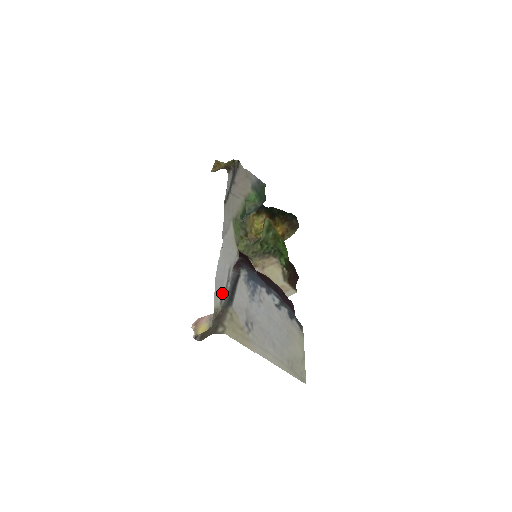
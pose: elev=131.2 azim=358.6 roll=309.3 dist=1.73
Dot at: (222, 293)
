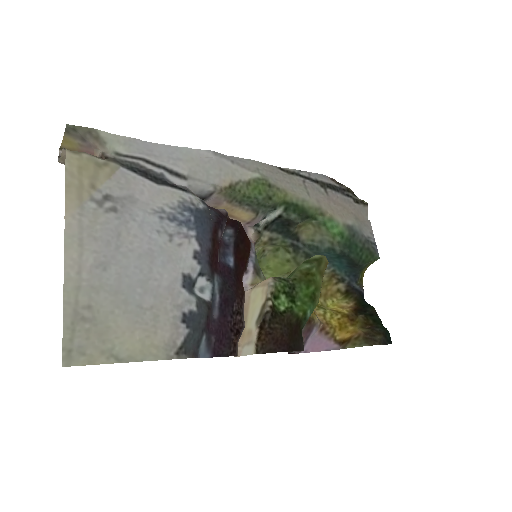
Dot at: (134, 155)
